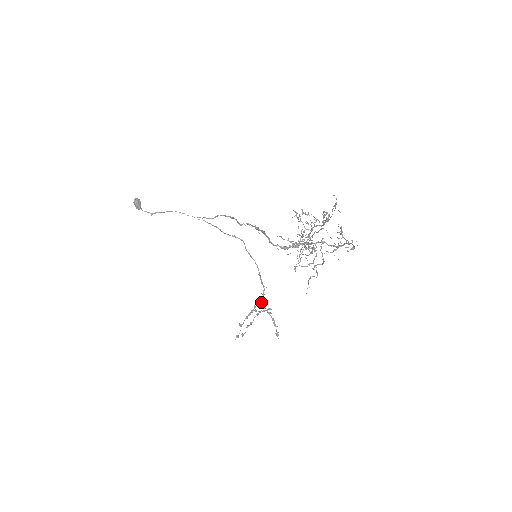
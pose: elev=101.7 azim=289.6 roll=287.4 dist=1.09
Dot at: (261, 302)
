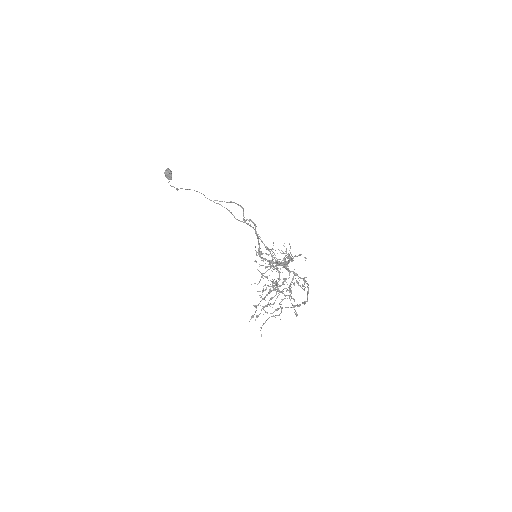
Dot at: occluded
